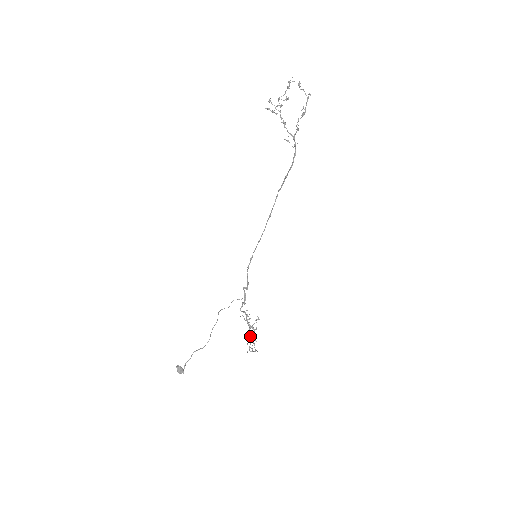
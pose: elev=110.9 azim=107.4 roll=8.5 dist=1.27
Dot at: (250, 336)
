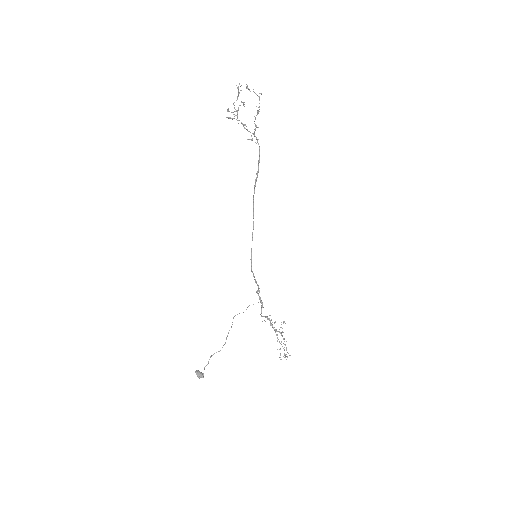
Dot at: occluded
